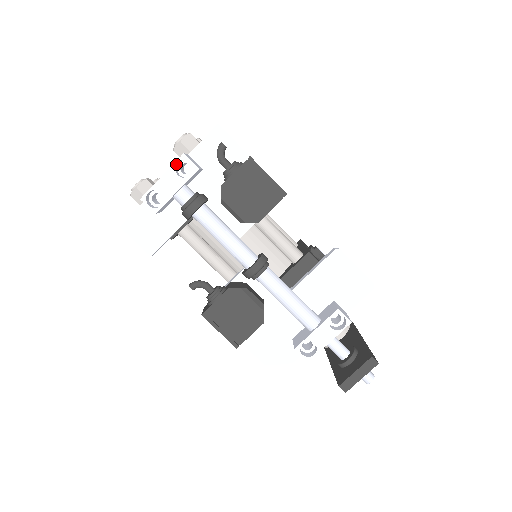
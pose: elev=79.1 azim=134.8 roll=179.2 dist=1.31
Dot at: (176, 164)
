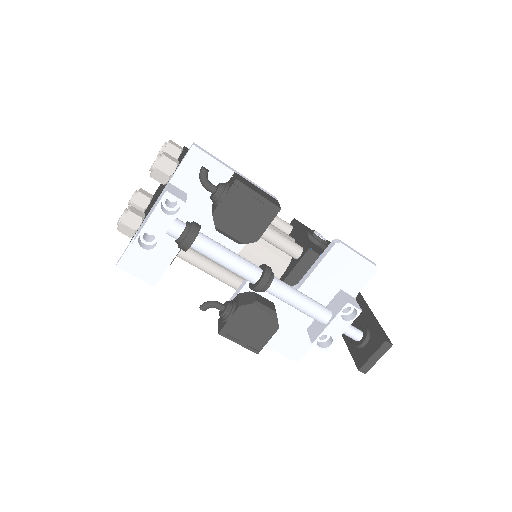
Dot at: (160, 202)
